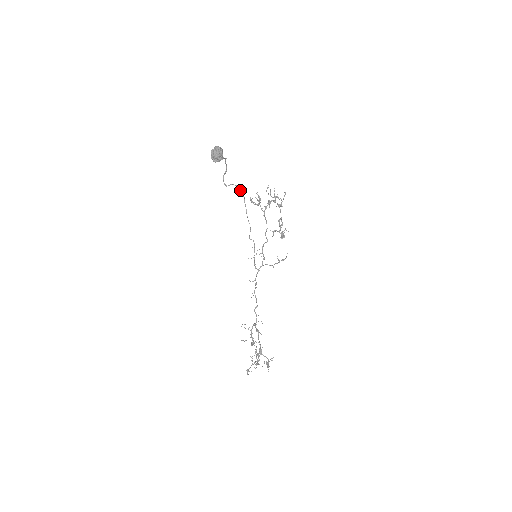
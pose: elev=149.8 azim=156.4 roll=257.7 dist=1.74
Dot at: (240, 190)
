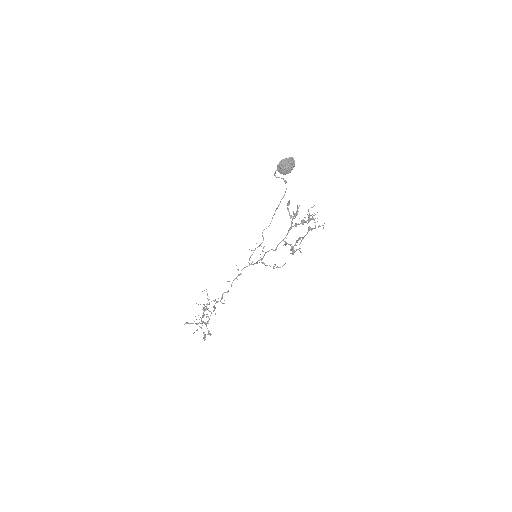
Dot at: occluded
